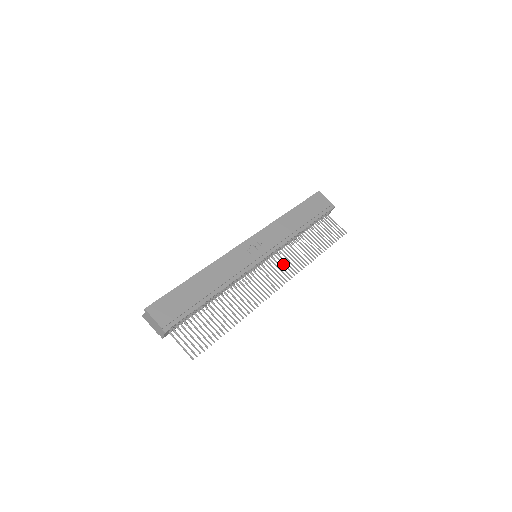
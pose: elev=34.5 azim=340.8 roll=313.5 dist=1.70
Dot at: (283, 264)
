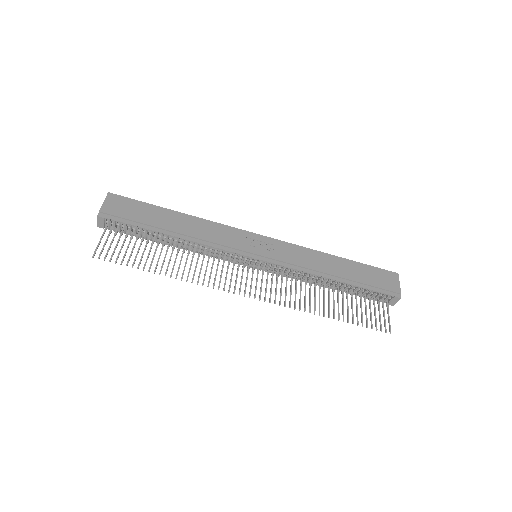
Dot at: (276, 286)
